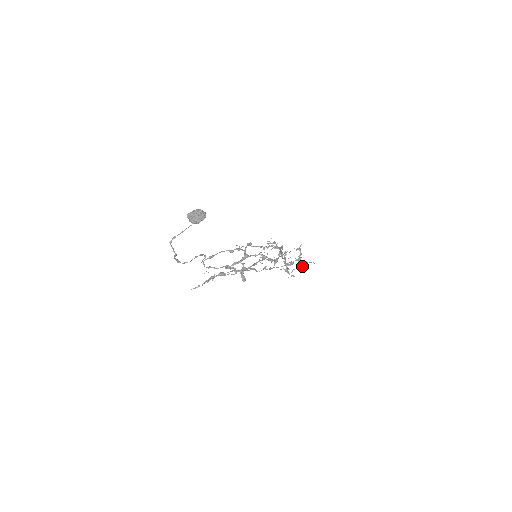
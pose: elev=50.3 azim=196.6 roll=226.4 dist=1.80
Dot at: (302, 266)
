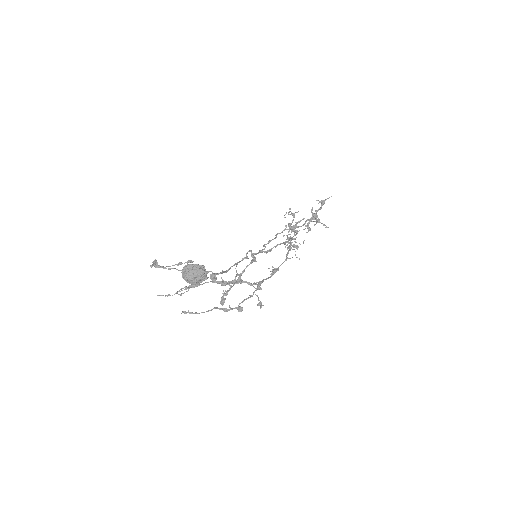
Dot at: (312, 221)
